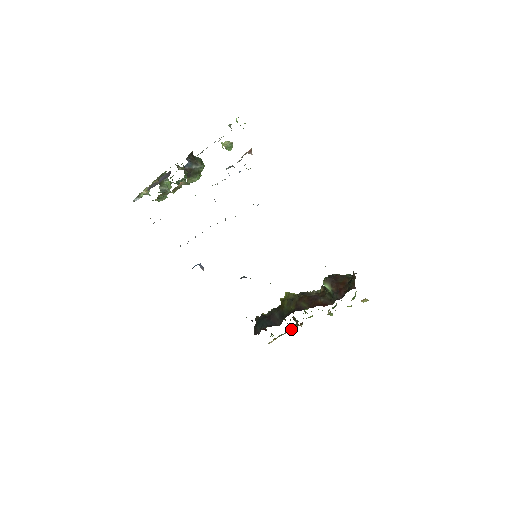
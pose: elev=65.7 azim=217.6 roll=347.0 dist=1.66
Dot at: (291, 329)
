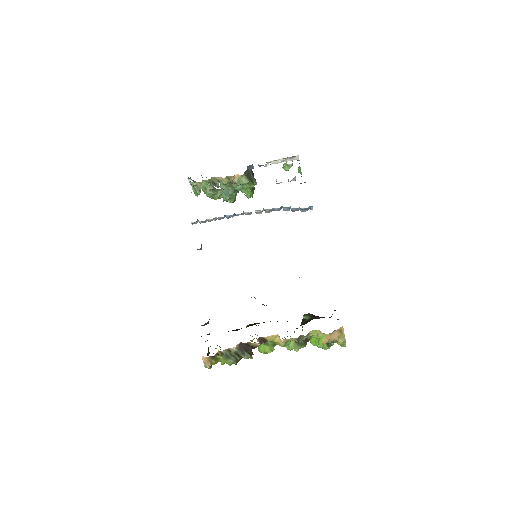
Dot at: (243, 350)
